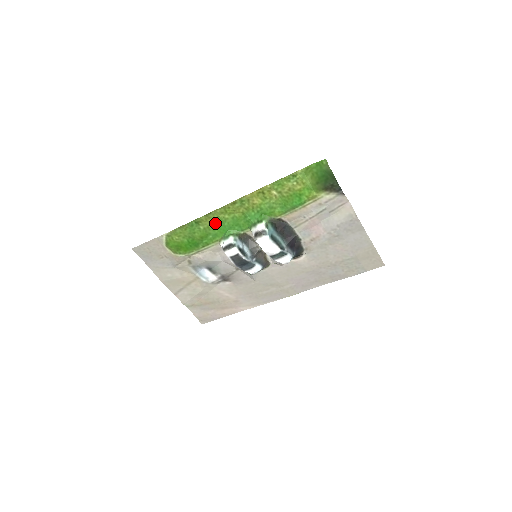
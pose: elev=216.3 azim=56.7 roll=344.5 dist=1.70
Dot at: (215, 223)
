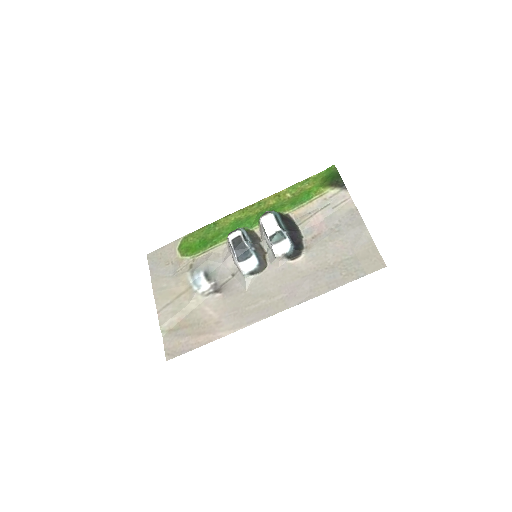
Dot at: (230, 224)
